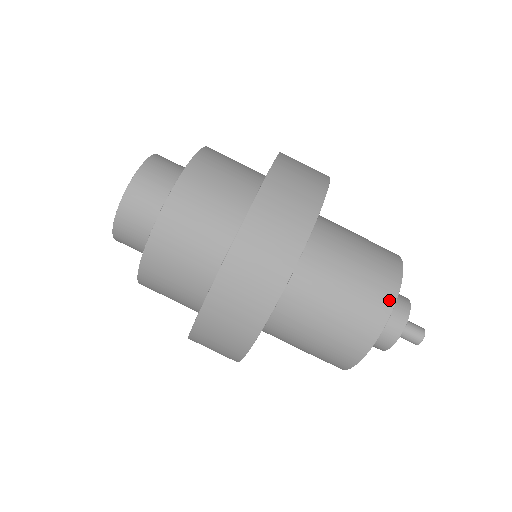
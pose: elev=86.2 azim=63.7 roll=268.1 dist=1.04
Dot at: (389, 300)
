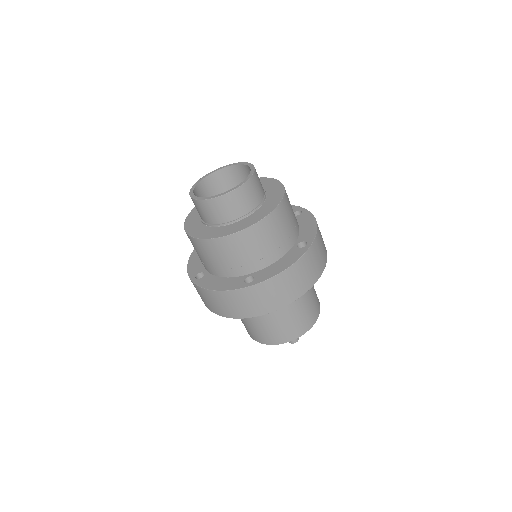
Dot at: (274, 342)
